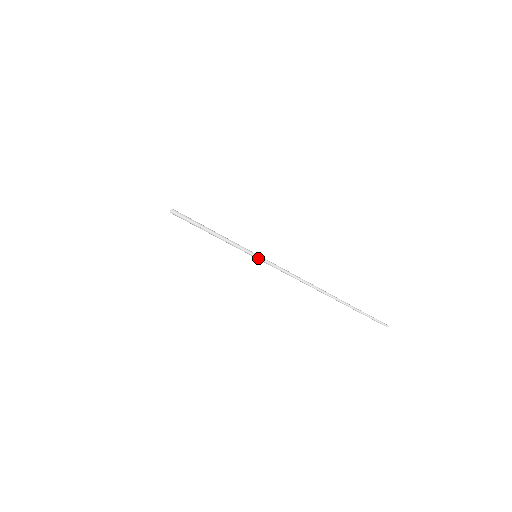
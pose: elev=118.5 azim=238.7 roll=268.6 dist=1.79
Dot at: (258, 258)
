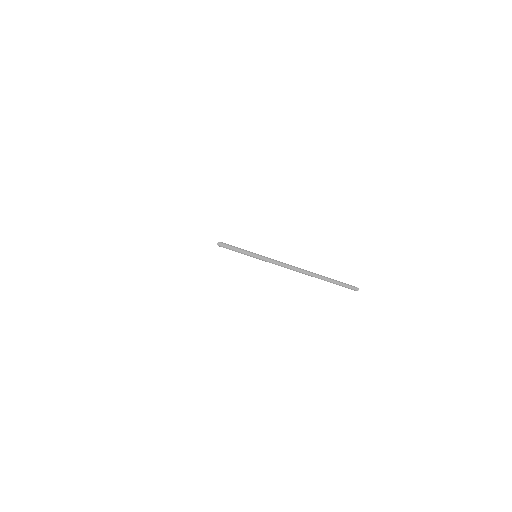
Dot at: (255, 256)
